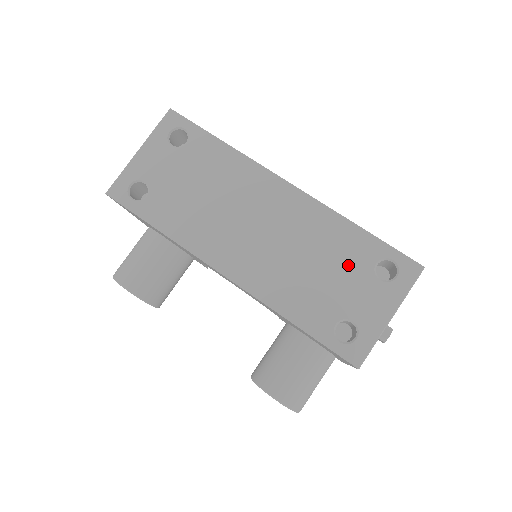
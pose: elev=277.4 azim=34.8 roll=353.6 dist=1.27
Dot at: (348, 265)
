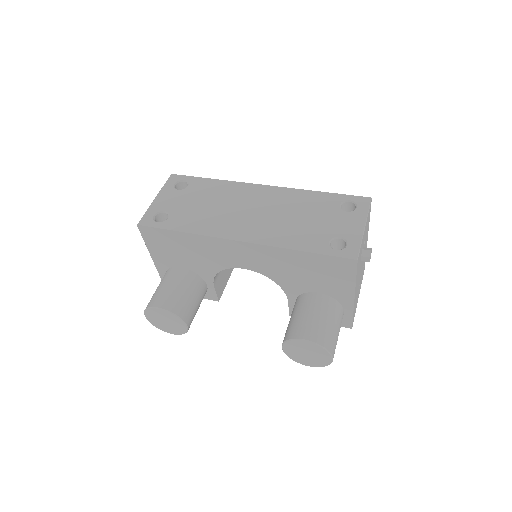
Dot at: (322, 211)
